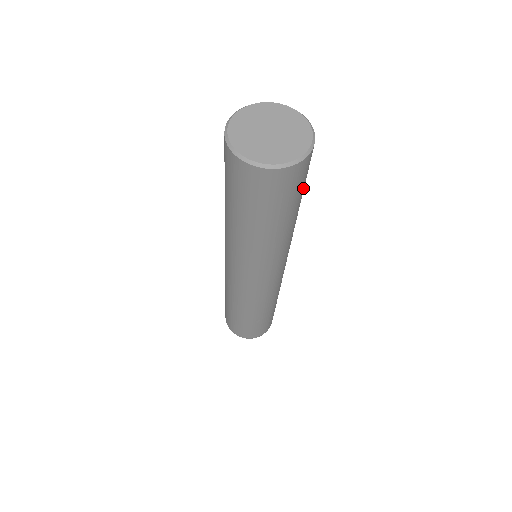
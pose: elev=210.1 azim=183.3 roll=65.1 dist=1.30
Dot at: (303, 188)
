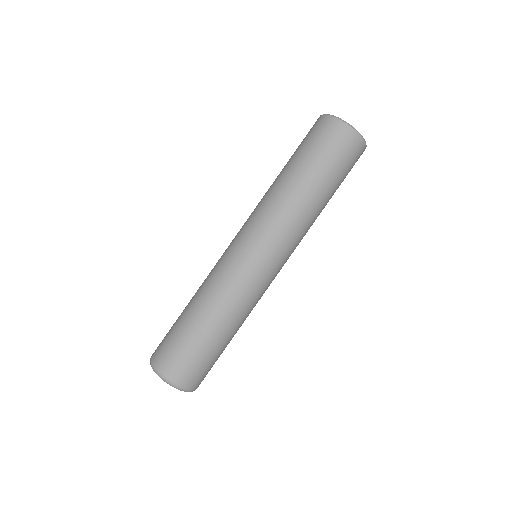
Dot at: (343, 180)
